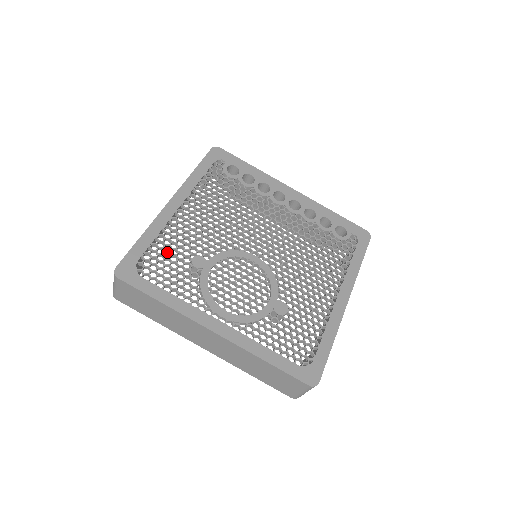
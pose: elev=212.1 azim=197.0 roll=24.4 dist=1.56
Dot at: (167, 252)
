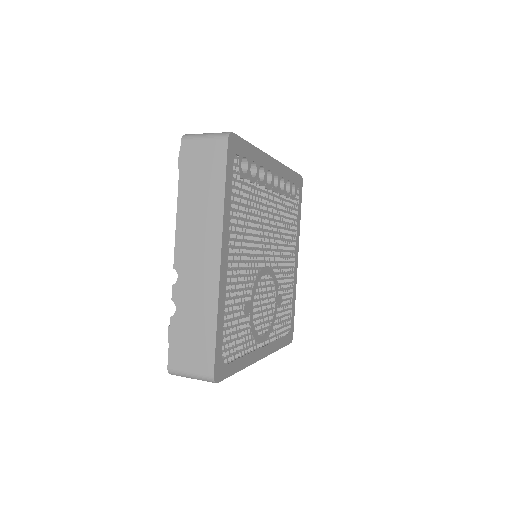
Dot at: (231, 320)
